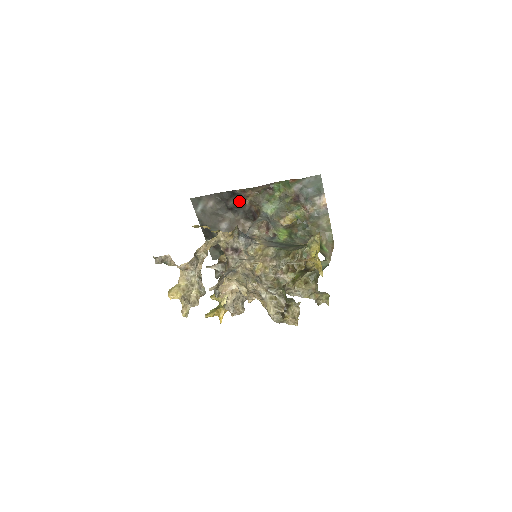
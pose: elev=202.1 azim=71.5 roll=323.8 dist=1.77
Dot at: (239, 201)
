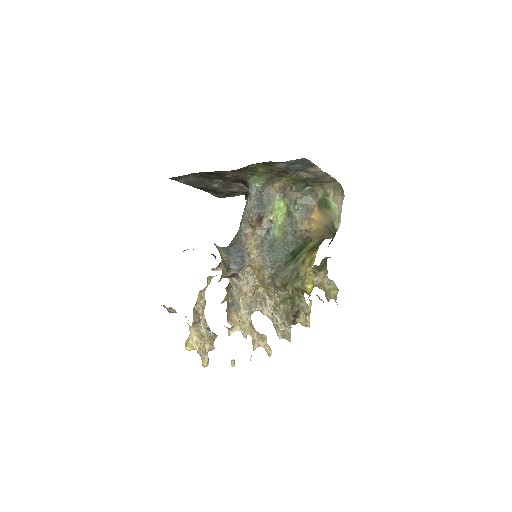
Dot at: (221, 176)
